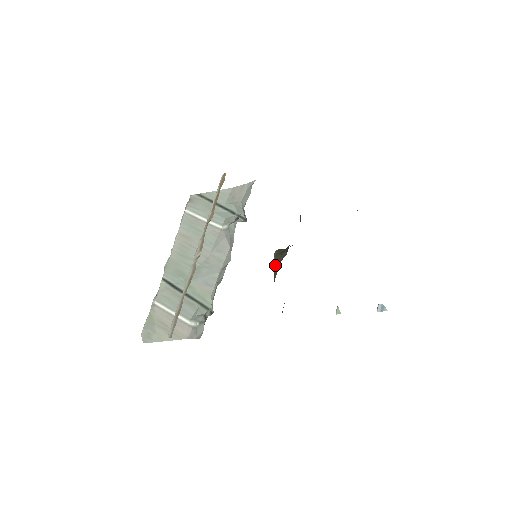
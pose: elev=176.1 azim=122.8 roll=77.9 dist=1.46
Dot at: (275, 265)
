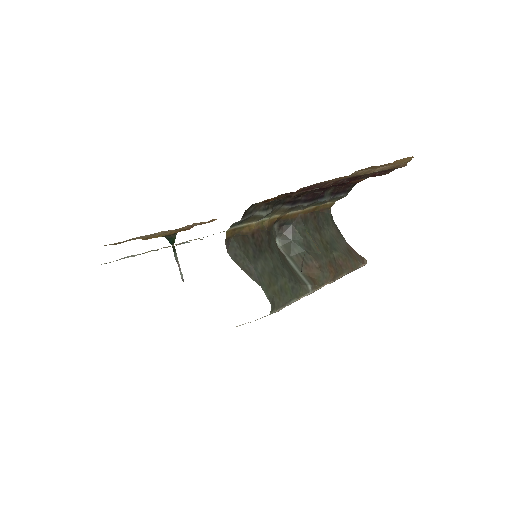
Dot at: (298, 269)
